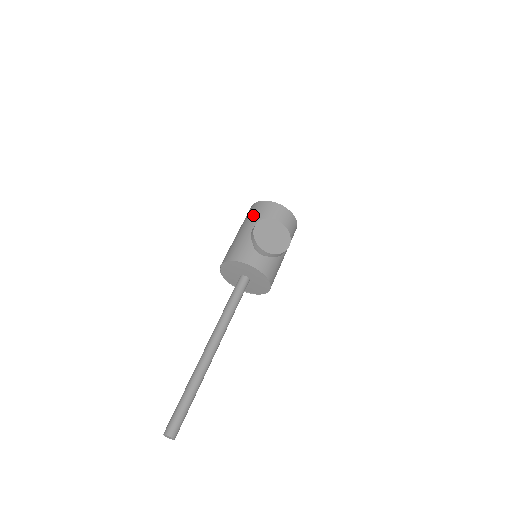
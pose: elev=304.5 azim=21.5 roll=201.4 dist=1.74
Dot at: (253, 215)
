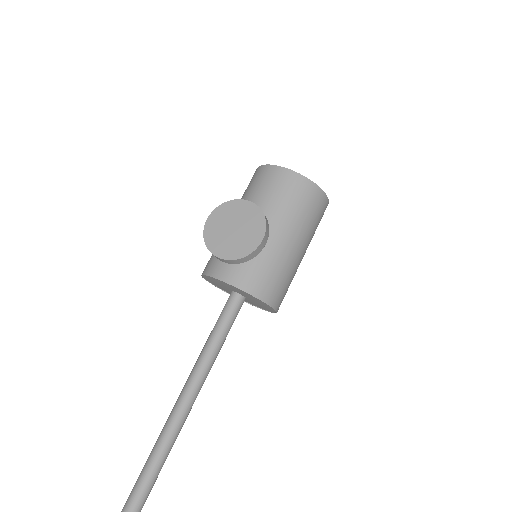
Dot at: (243, 194)
